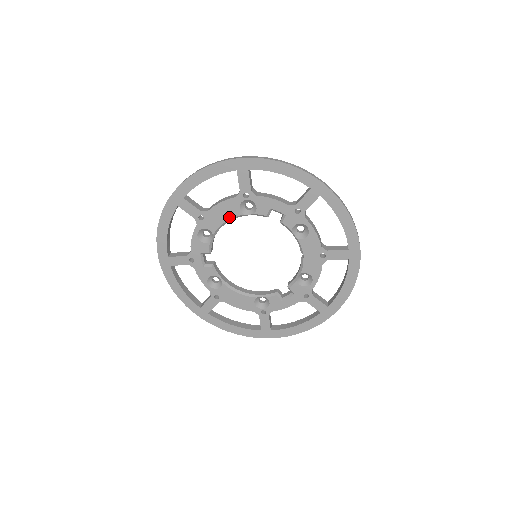
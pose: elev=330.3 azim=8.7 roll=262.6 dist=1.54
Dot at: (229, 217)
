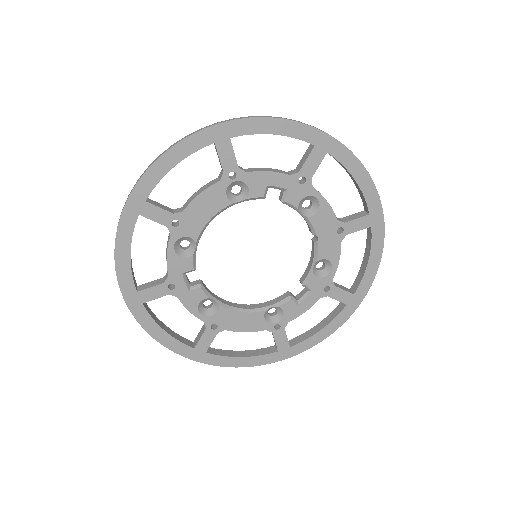
Dot at: (214, 212)
